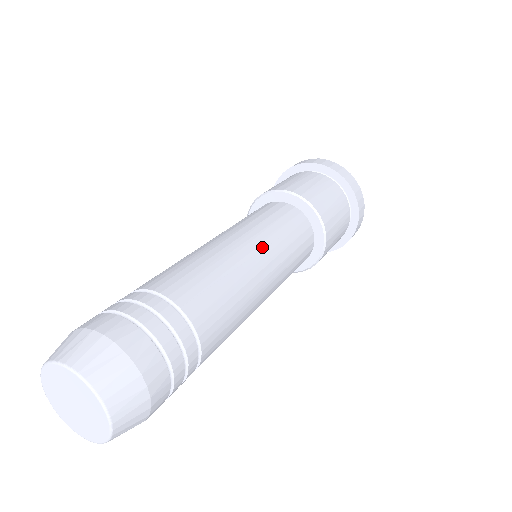
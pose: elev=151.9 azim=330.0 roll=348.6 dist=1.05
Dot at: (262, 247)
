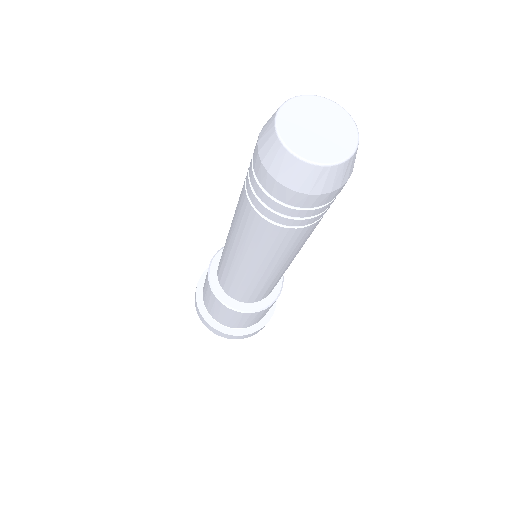
Dot at: occluded
